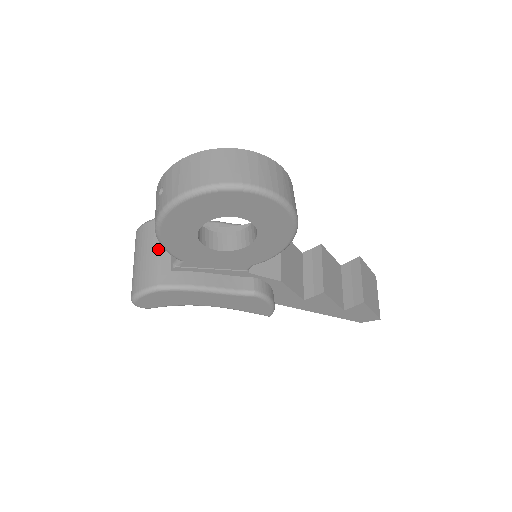
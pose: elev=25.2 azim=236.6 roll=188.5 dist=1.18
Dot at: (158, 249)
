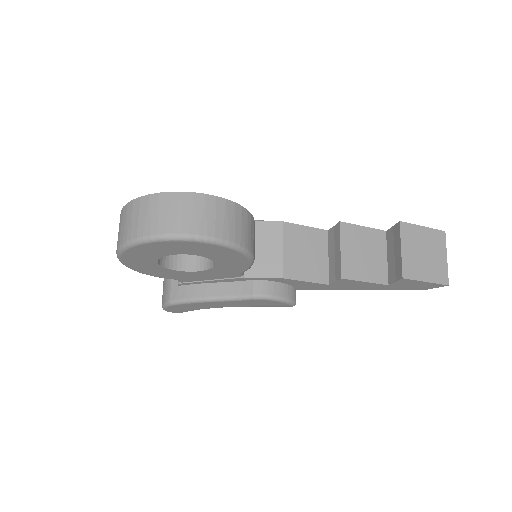
Dot at: occluded
